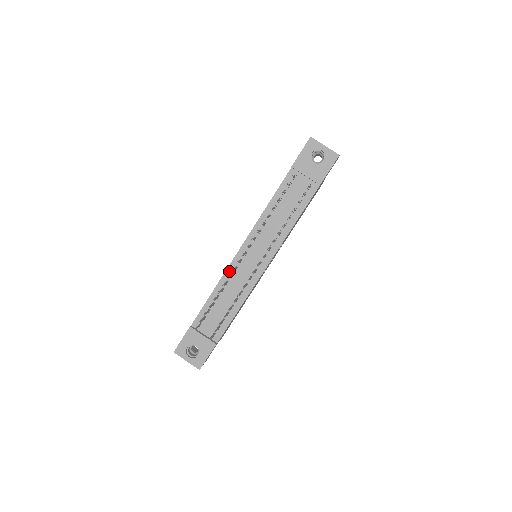
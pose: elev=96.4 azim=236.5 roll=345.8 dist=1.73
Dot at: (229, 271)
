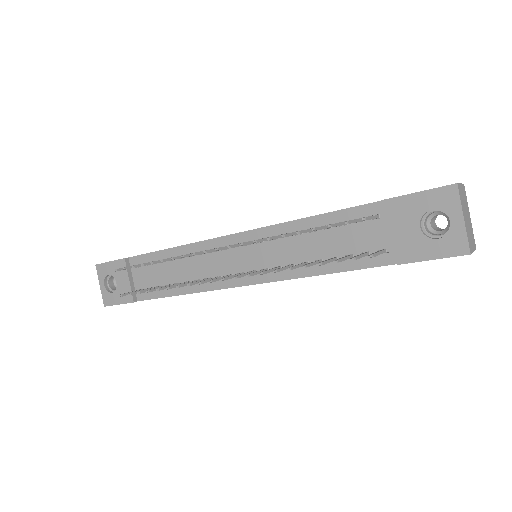
Dot at: (203, 245)
